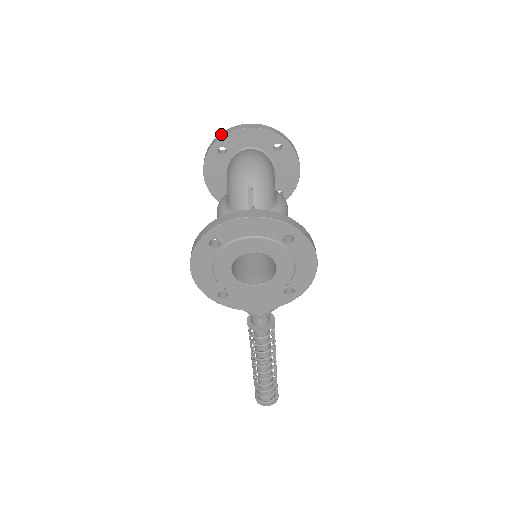
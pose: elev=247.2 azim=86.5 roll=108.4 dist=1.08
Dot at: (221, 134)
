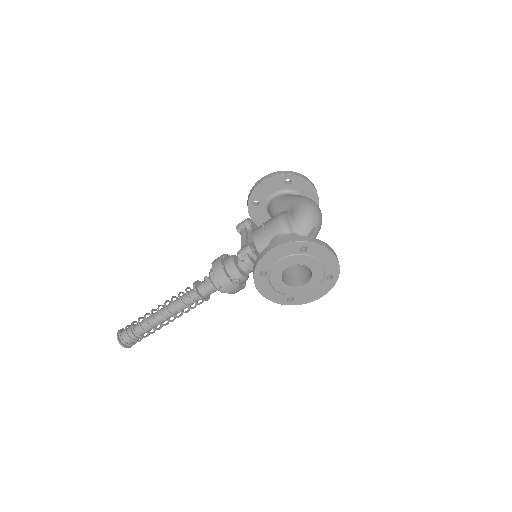
Dot at: (297, 173)
